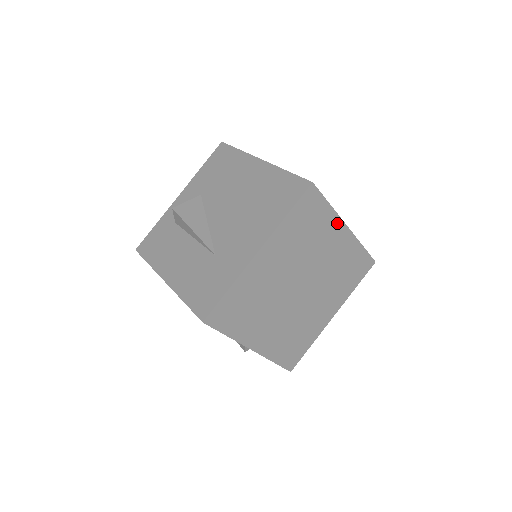
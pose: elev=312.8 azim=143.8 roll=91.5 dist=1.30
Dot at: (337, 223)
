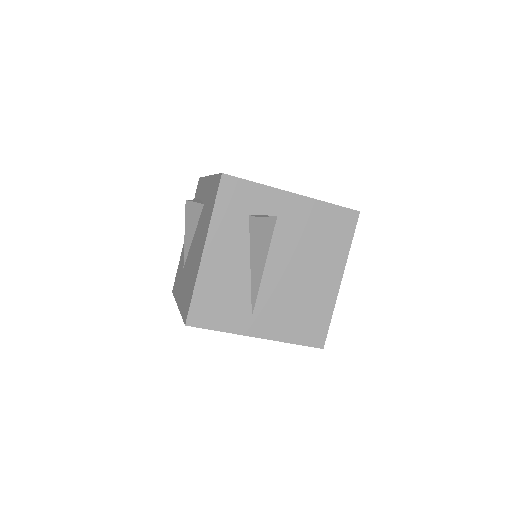
Dot at: (241, 333)
